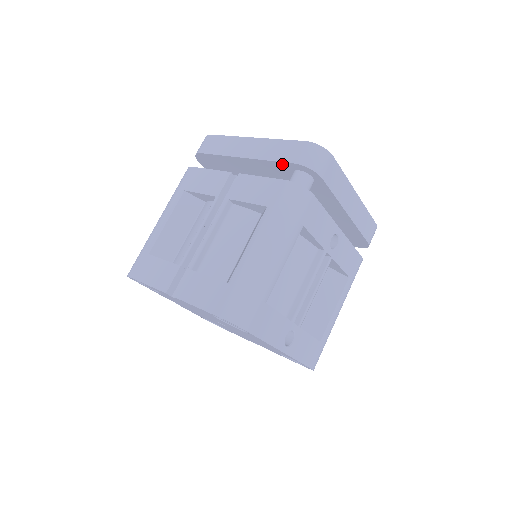
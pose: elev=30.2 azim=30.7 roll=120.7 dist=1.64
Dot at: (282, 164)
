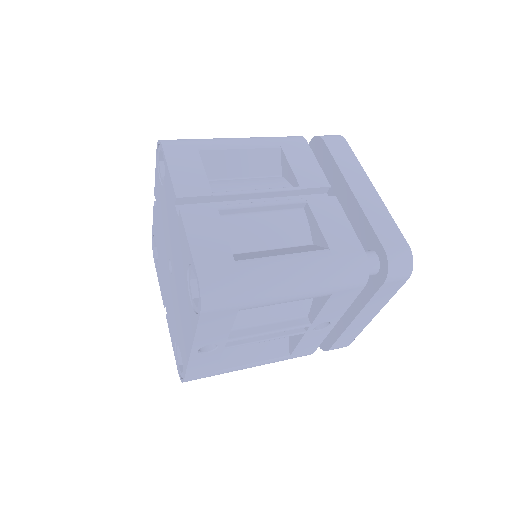
Dot at: (373, 235)
